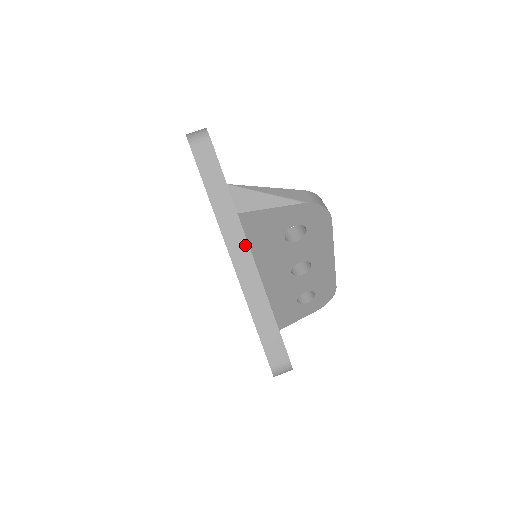
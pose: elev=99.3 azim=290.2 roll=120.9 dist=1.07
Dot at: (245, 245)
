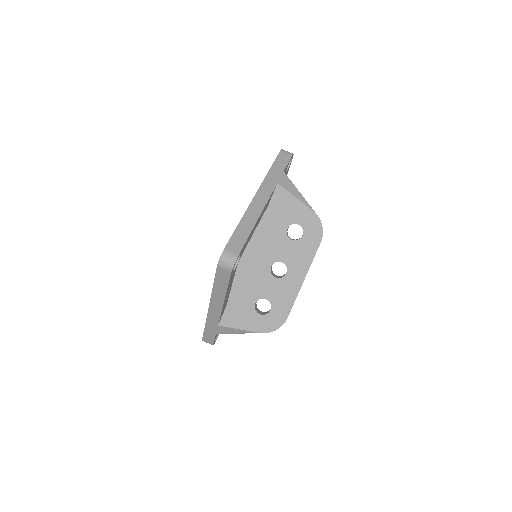
Dot at: (268, 195)
